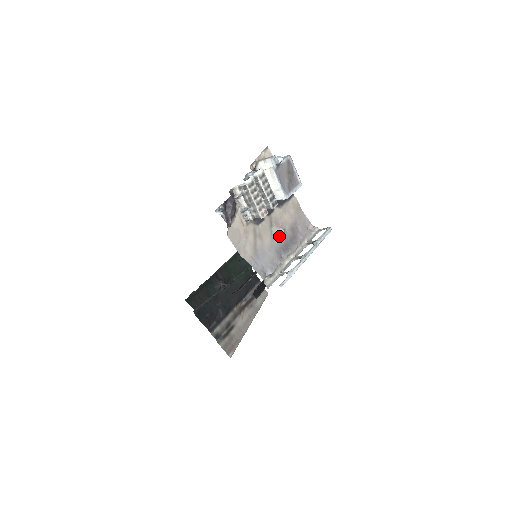
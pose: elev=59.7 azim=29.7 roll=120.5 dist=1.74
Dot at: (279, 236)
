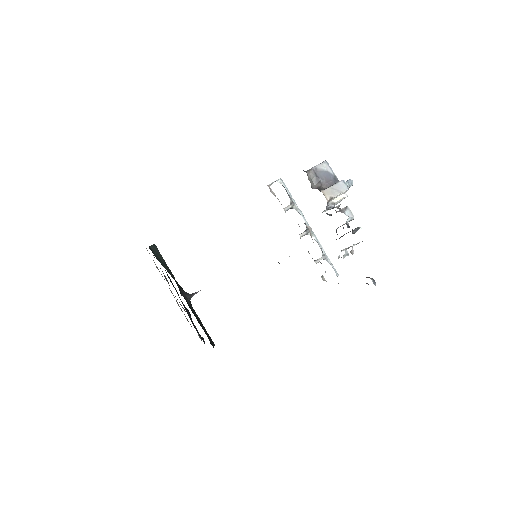
Dot at: (311, 236)
